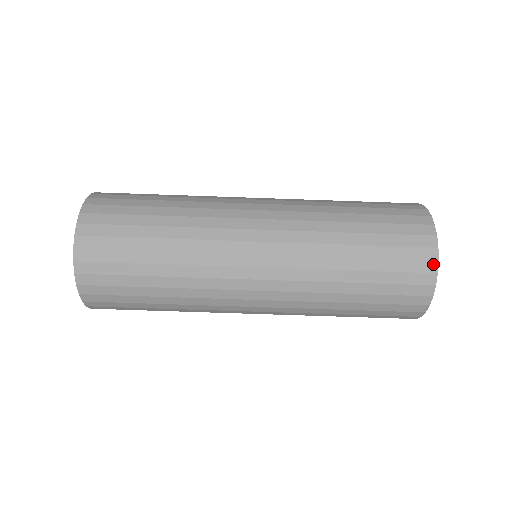
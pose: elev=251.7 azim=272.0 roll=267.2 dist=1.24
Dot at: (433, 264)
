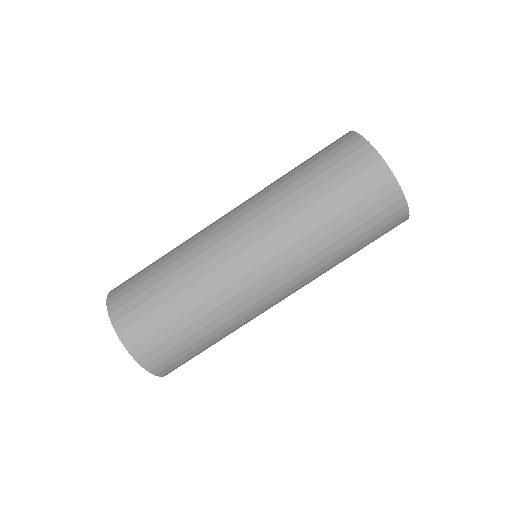
Dot at: (387, 173)
